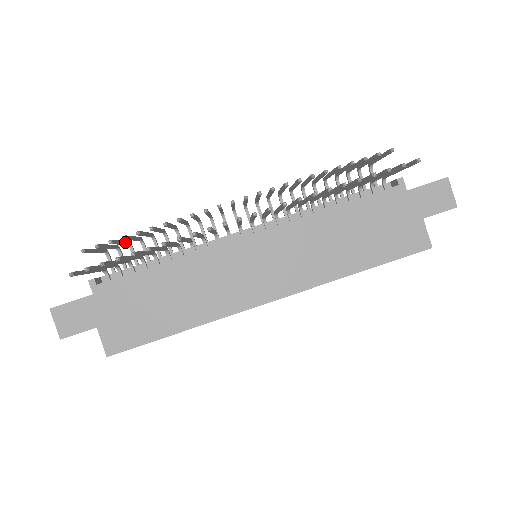
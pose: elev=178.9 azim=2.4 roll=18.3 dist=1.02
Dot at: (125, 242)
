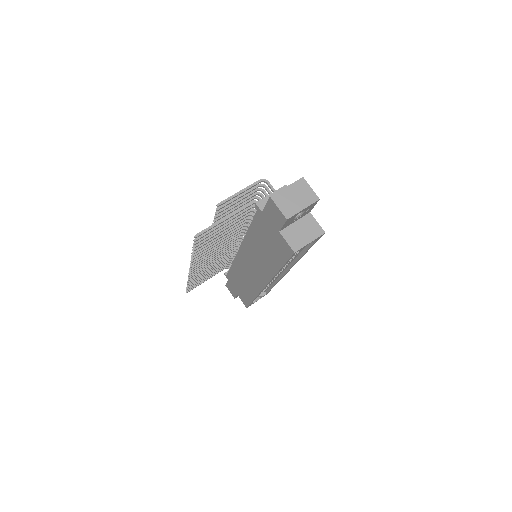
Dot at: occluded
